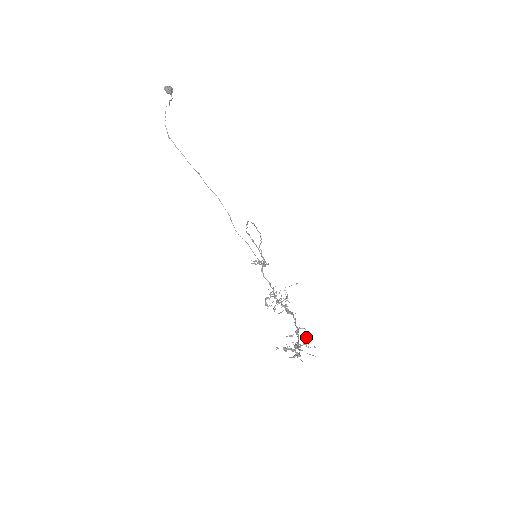
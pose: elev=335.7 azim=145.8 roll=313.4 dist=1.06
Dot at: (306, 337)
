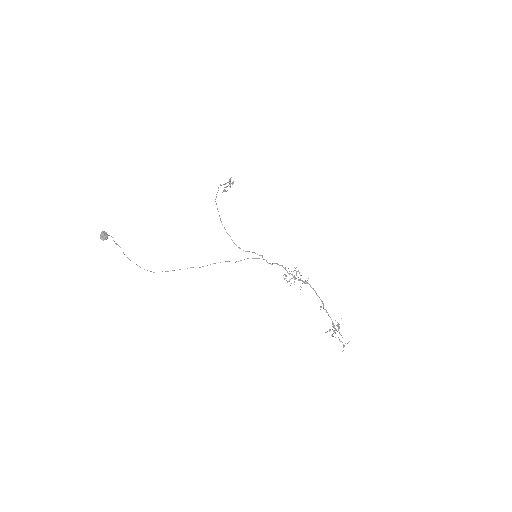
Dot at: occluded
